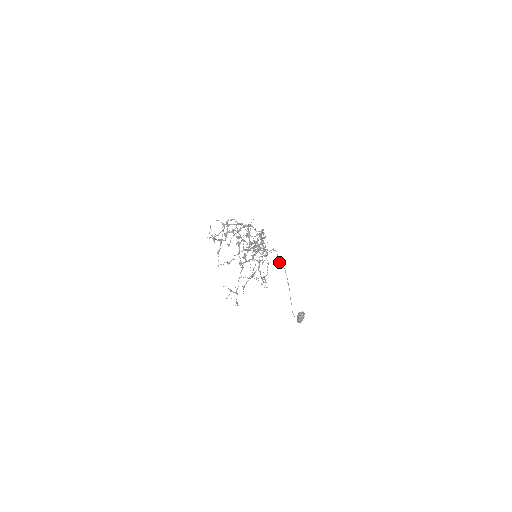
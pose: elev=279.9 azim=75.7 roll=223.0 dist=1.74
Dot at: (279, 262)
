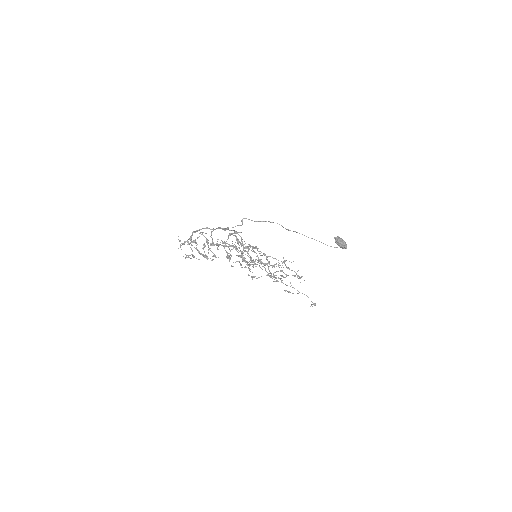
Dot at: occluded
